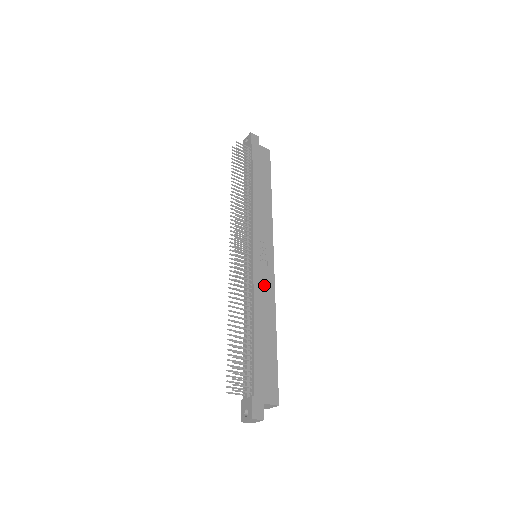
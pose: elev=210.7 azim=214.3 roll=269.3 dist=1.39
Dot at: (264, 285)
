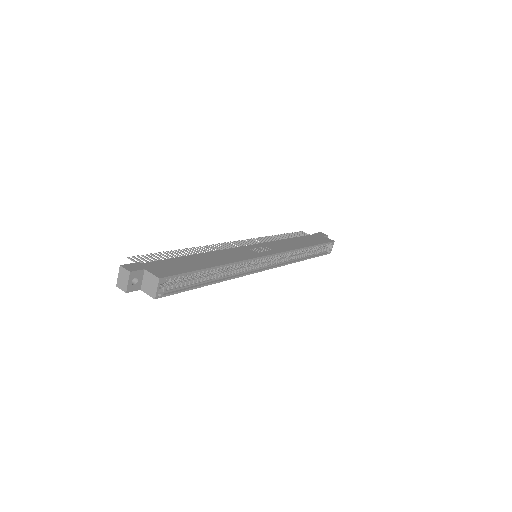
Dot at: (239, 254)
